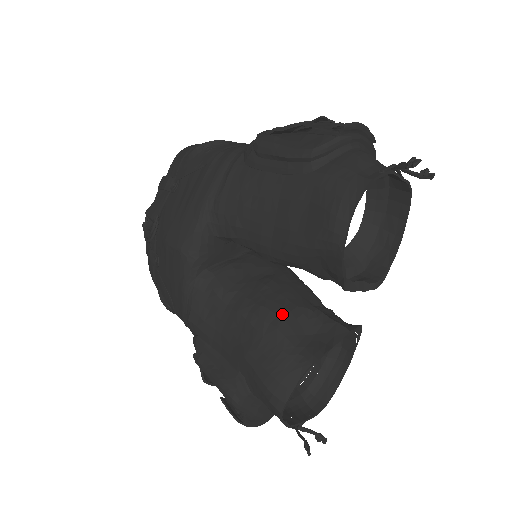
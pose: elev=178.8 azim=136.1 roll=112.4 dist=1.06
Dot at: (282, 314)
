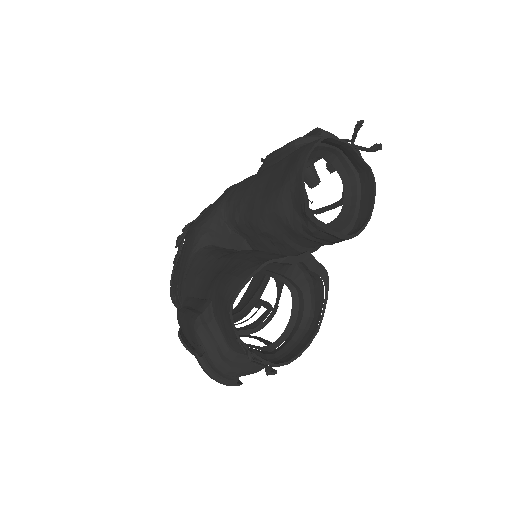
Dot at: (257, 251)
